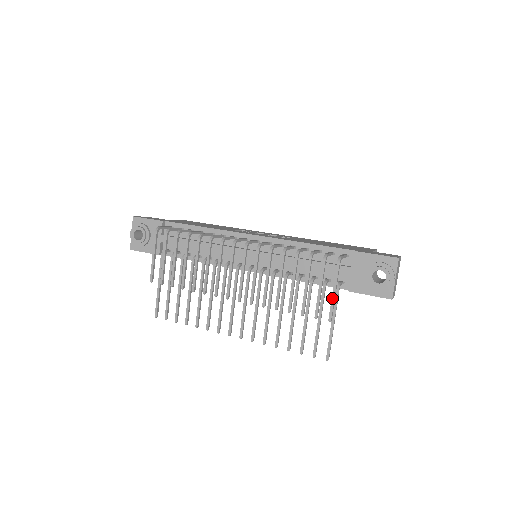
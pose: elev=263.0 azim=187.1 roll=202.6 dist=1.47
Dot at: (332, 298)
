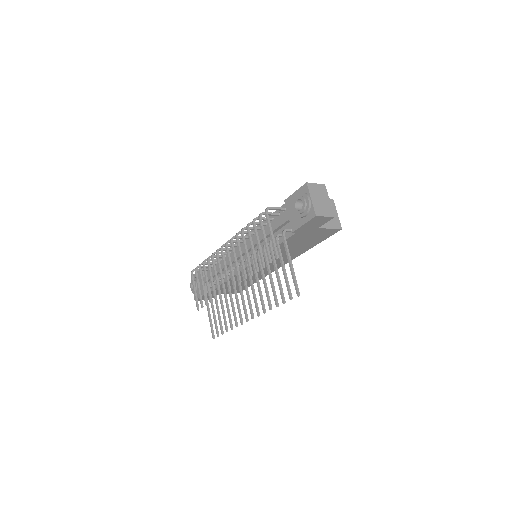
Dot at: (271, 240)
